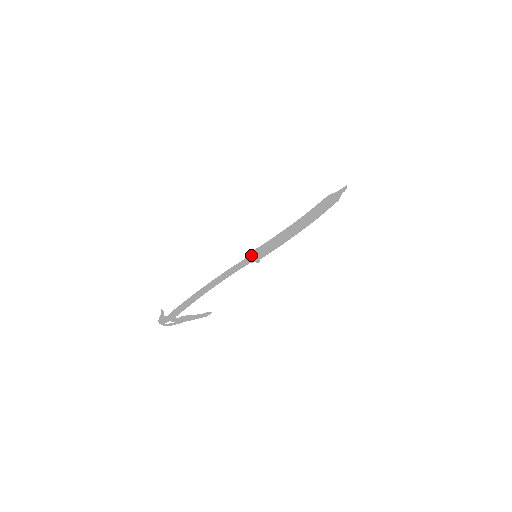
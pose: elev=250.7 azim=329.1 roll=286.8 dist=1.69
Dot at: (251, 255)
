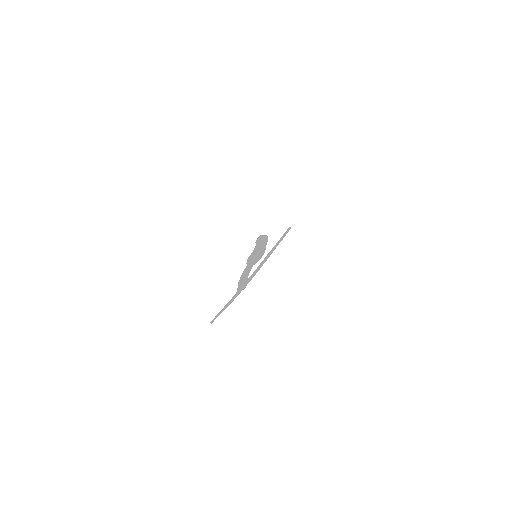
Dot at: (255, 250)
